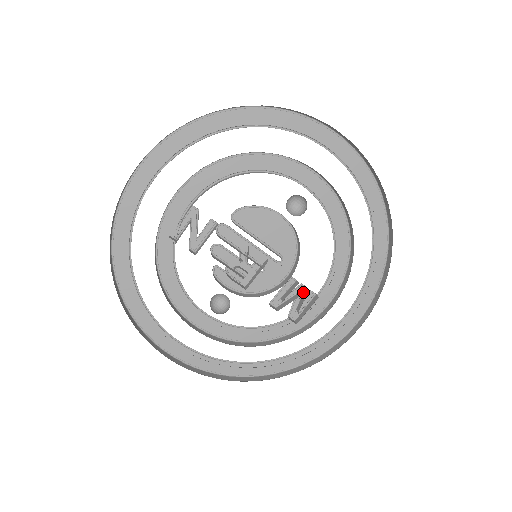
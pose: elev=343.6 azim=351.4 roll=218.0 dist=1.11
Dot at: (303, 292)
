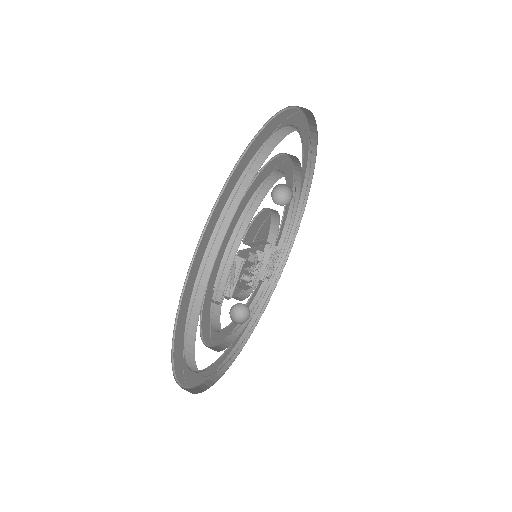
Dot at: occluded
